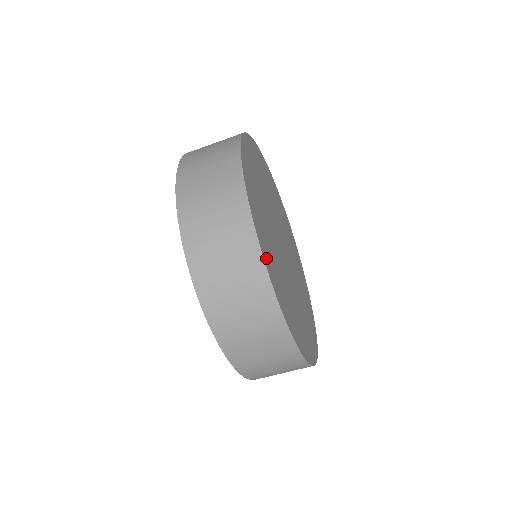
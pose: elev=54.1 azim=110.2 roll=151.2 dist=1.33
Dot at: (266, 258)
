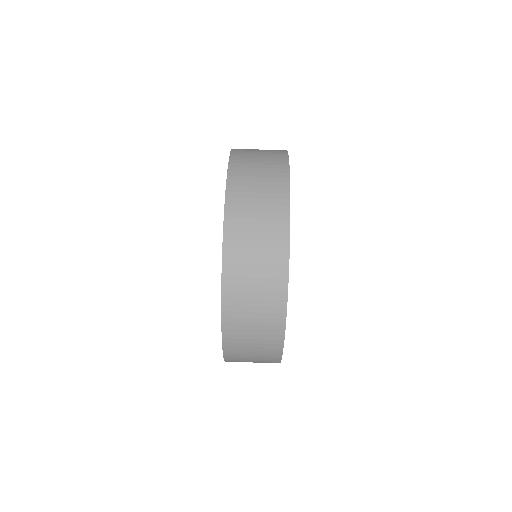
Dot at: occluded
